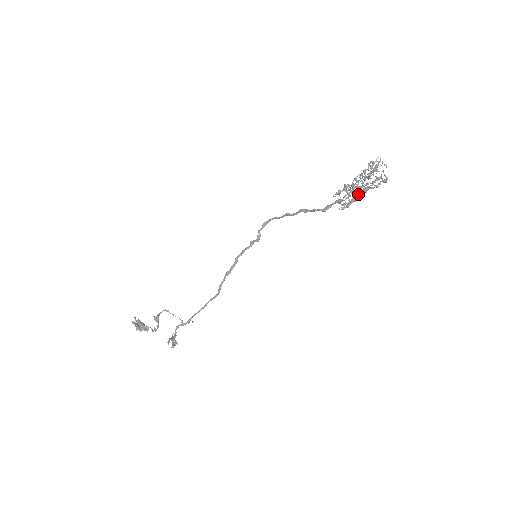
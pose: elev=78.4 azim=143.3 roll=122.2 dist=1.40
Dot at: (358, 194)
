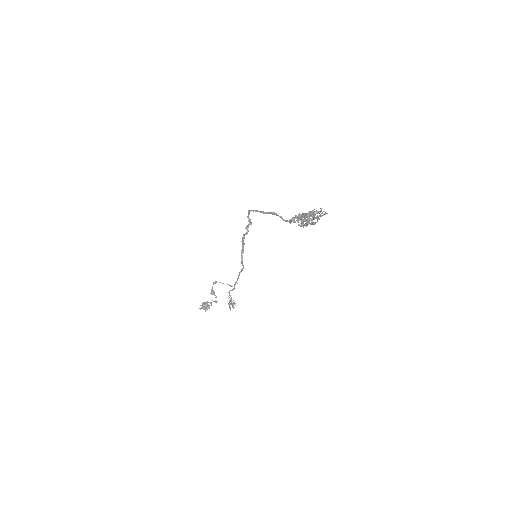
Dot at: occluded
